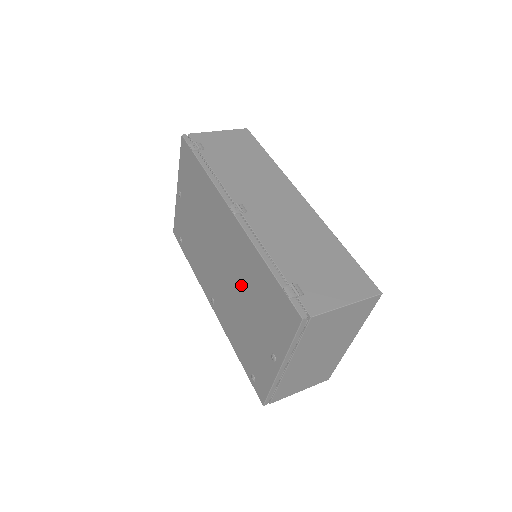
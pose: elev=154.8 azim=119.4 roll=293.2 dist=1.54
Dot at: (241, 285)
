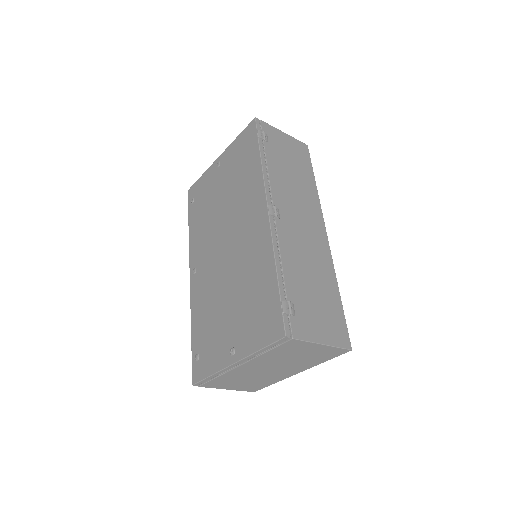
Dot at: (237, 275)
